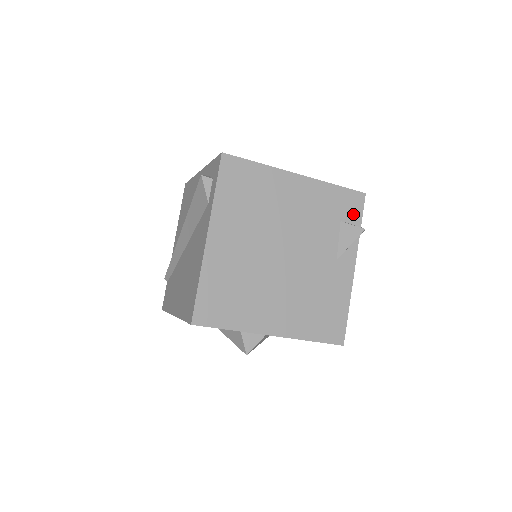
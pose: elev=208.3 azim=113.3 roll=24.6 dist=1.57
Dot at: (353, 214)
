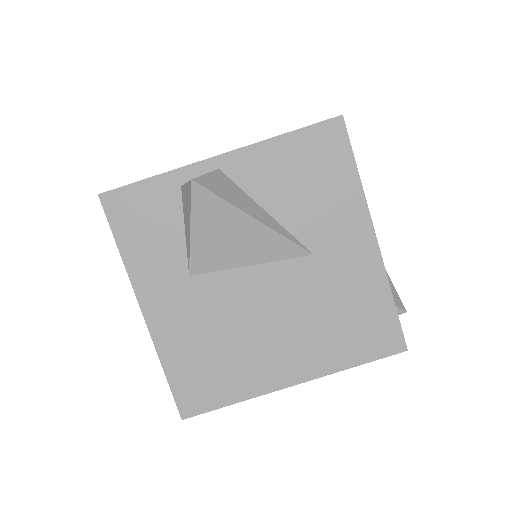
Dot at: occluded
